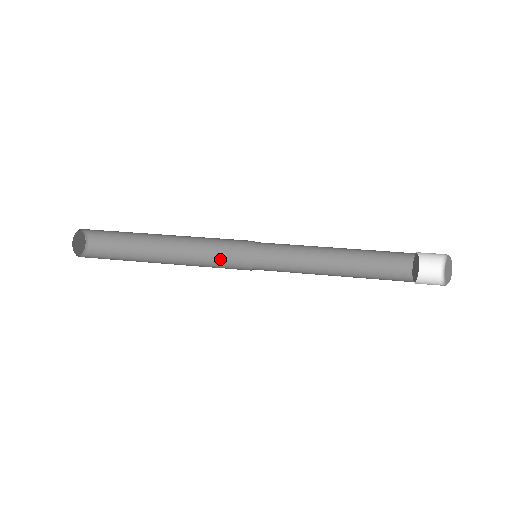
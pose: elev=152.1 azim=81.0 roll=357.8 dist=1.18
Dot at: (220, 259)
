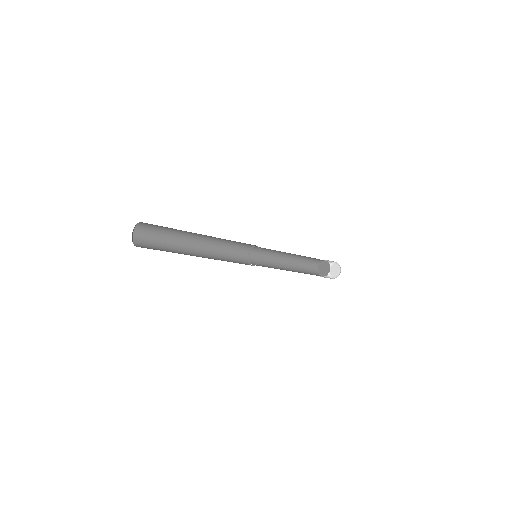
Dot at: (234, 262)
